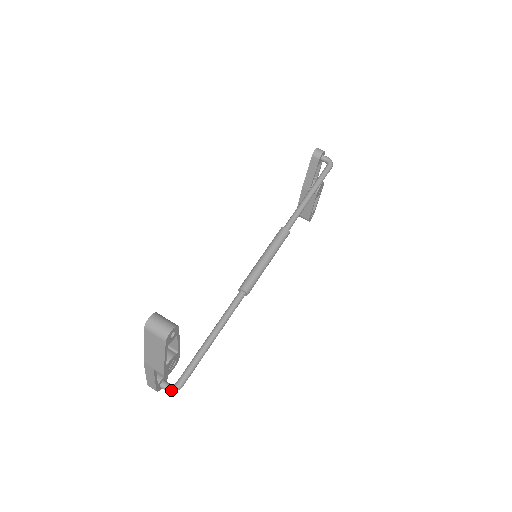
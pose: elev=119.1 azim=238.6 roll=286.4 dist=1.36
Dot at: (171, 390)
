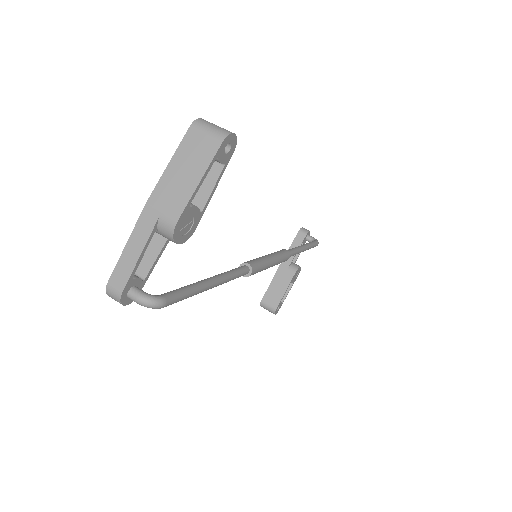
Dot at: (148, 298)
